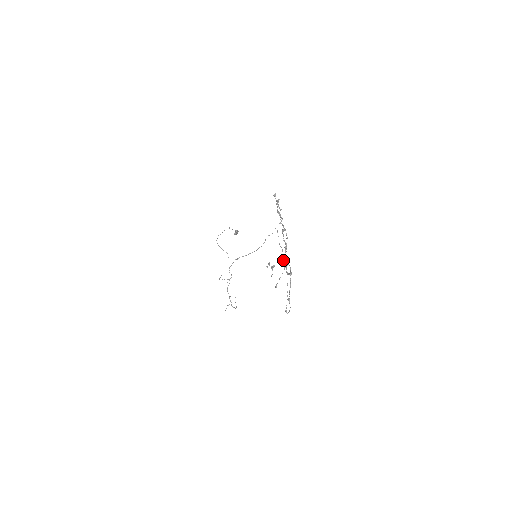
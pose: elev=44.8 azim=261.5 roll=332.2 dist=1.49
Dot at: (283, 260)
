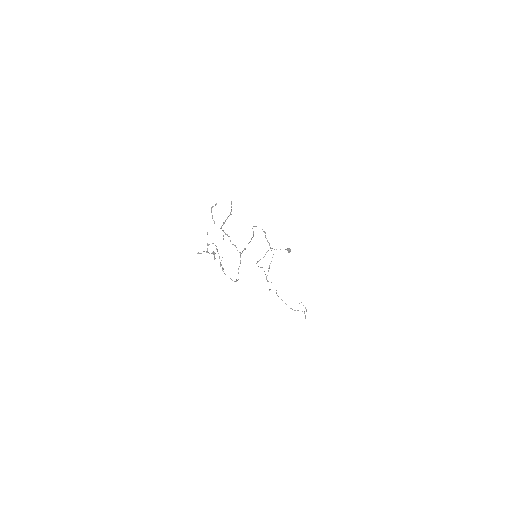
Dot at: occluded
